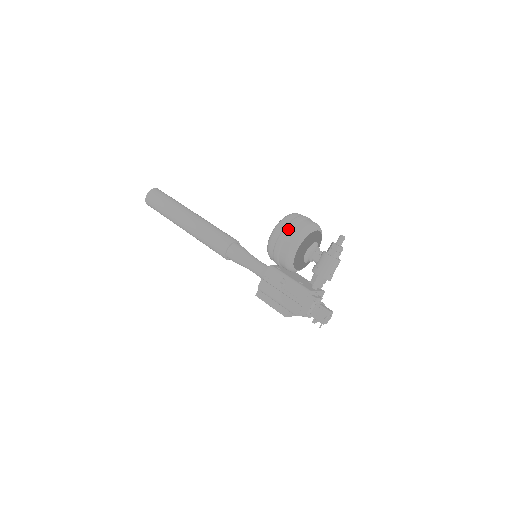
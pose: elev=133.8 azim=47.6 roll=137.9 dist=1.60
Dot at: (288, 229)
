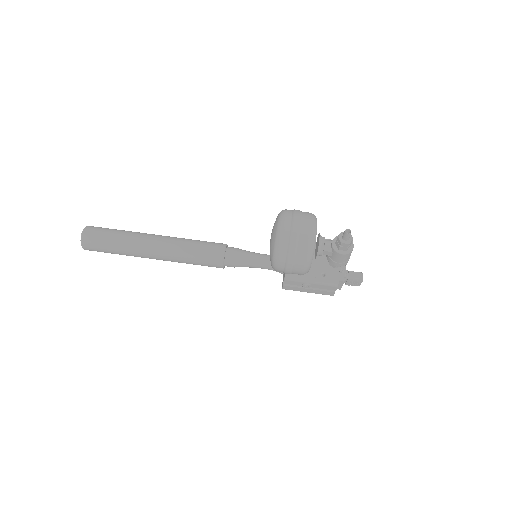
Dot at: (291, 263)
